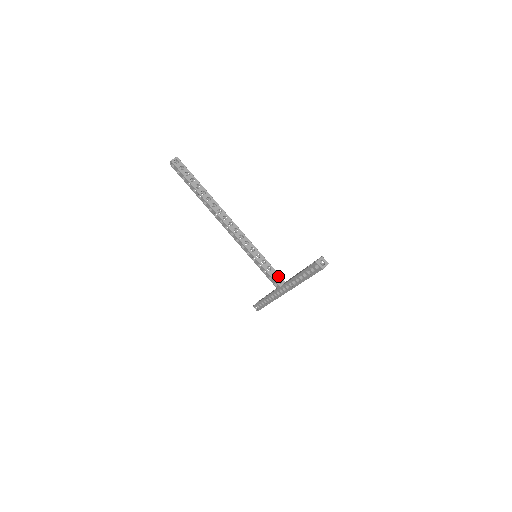
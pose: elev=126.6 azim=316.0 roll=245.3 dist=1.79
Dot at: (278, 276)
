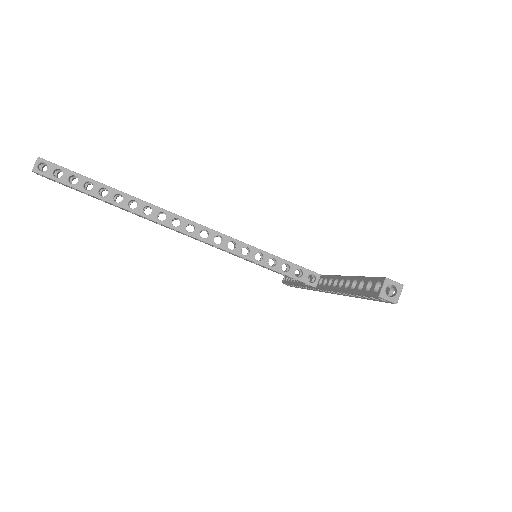
Dot at: (305, 272)
